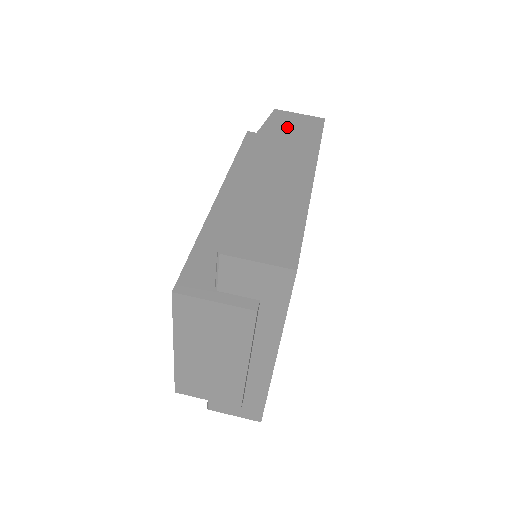
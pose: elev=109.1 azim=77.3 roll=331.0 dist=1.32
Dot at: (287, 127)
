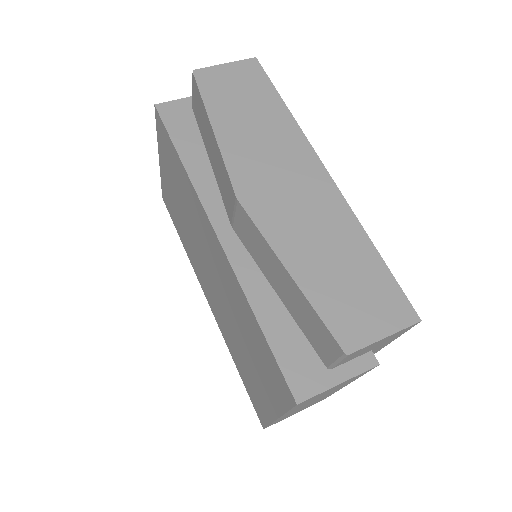
Dot at: (234, 99)
